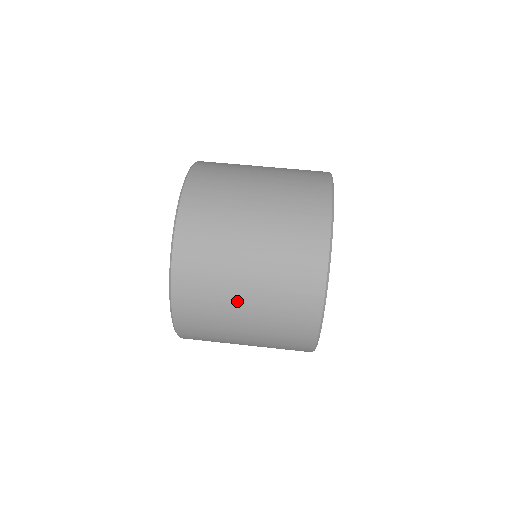
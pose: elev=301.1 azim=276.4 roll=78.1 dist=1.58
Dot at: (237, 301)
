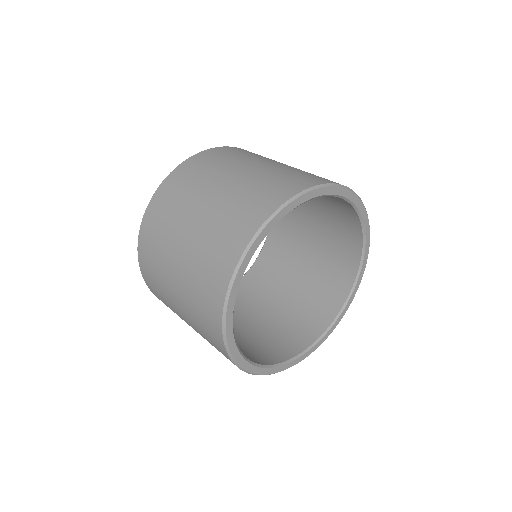
Dot at: (236, 169)
